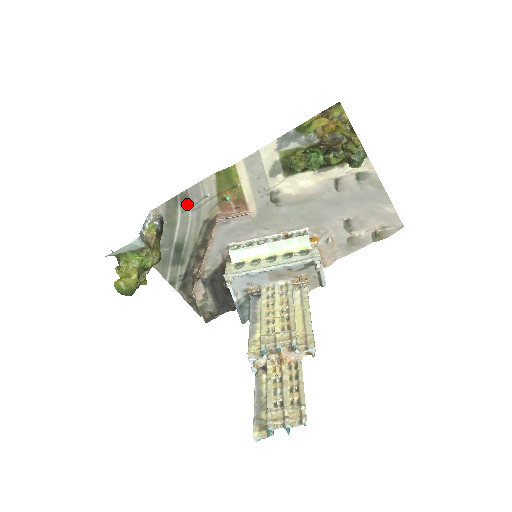
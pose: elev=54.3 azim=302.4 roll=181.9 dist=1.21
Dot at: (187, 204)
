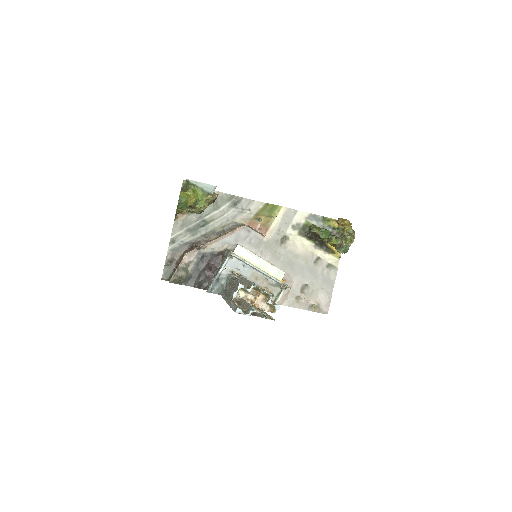
Dot at: (235, 205)
